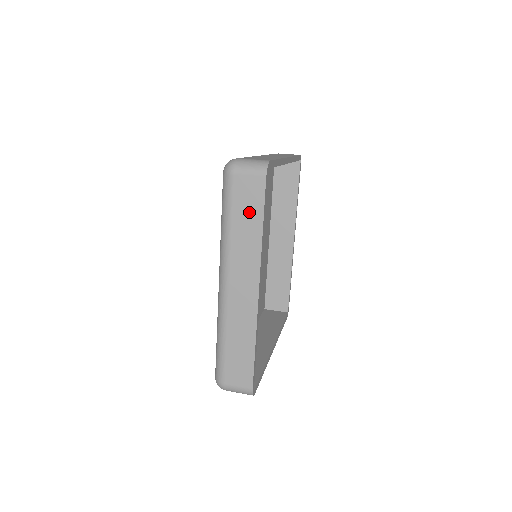
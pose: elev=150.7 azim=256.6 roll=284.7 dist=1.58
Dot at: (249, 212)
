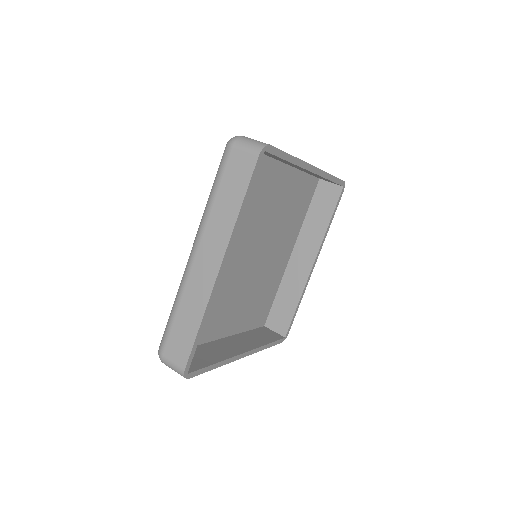
Dot at: (234, 187)
